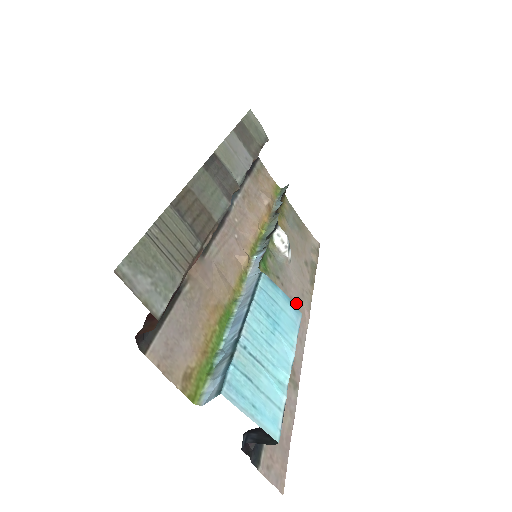
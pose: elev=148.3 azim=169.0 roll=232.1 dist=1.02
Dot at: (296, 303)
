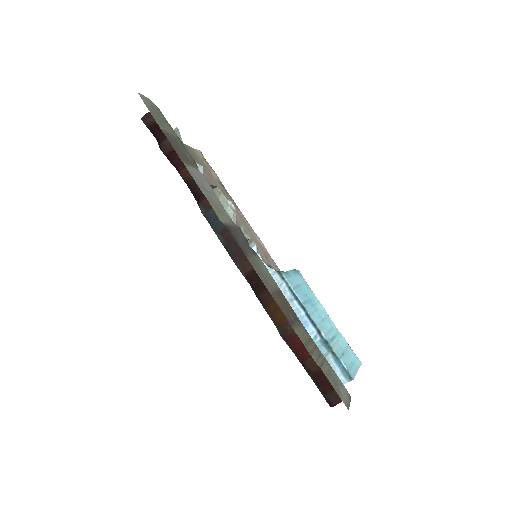
Dot at: (256, 243)
